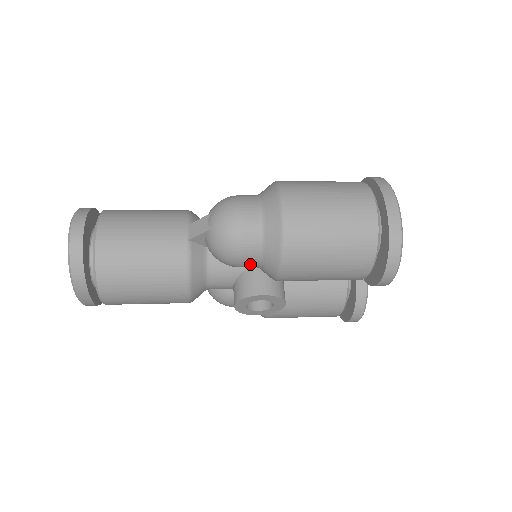
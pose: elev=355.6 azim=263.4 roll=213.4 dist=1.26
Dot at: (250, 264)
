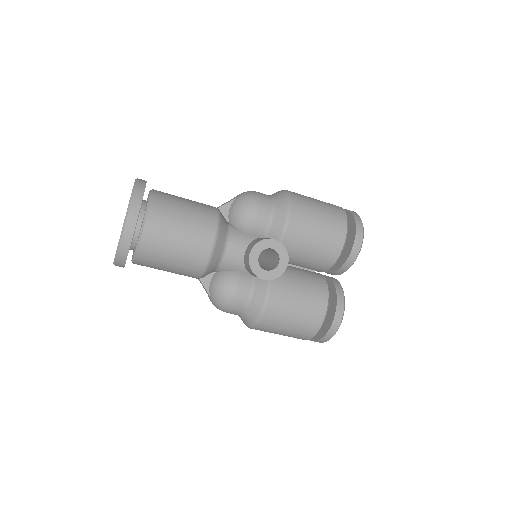
Dot at: (264, 221)
